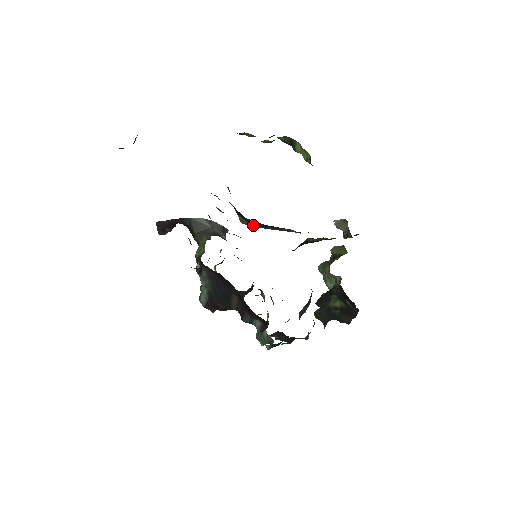
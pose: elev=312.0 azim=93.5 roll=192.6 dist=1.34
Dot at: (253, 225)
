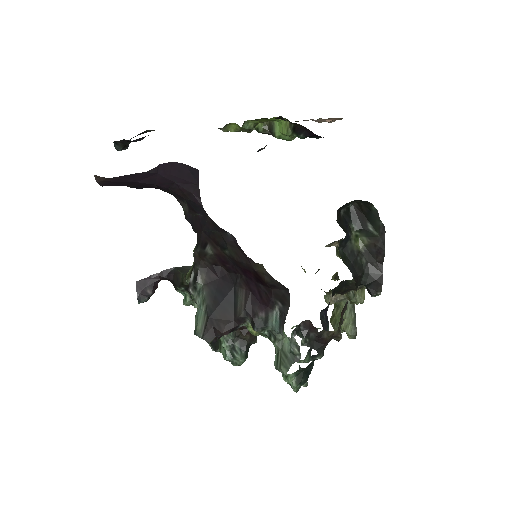
Dot at: occluded
